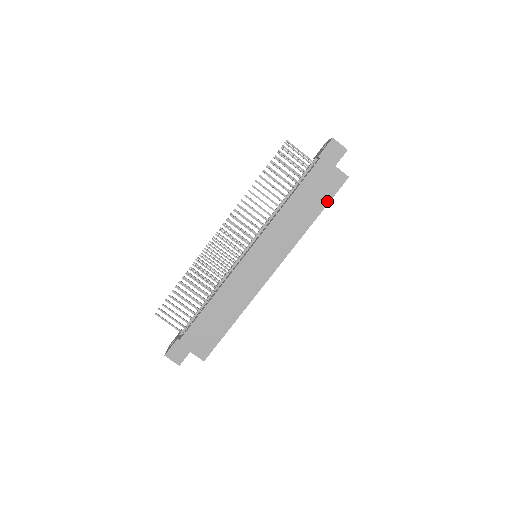
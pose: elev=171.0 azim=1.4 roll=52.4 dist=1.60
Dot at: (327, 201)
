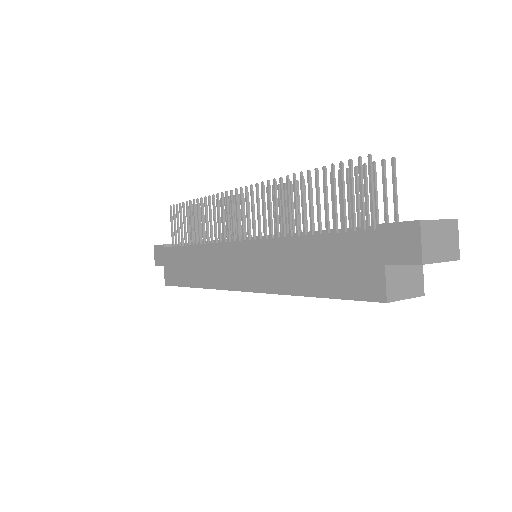
Dot at: (336, 294)
